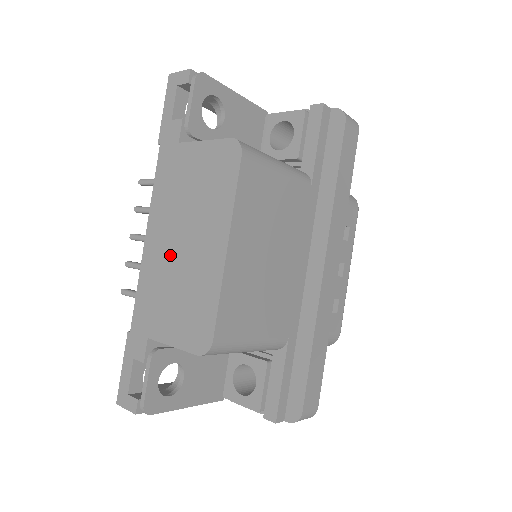
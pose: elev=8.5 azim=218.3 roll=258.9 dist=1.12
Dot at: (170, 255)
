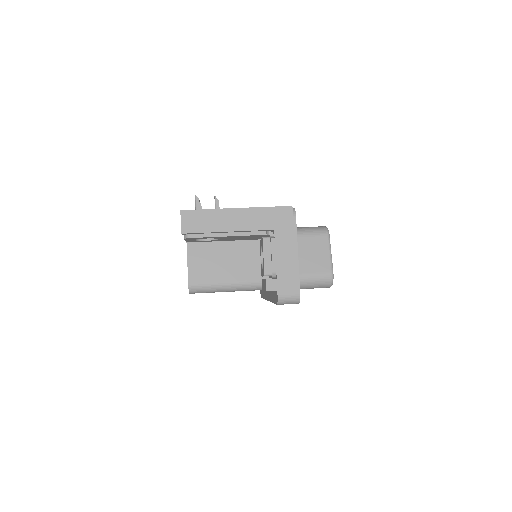
Dot at: occluded
